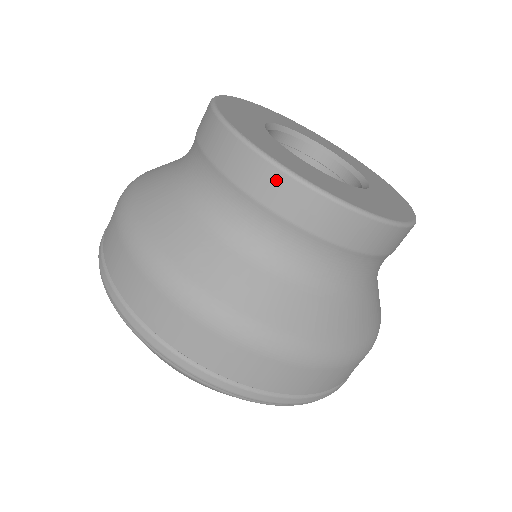
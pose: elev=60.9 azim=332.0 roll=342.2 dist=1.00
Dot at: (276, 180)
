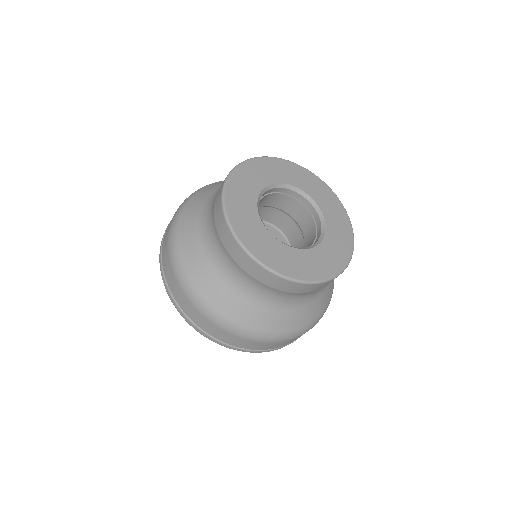
Dot at: (260, 270)
